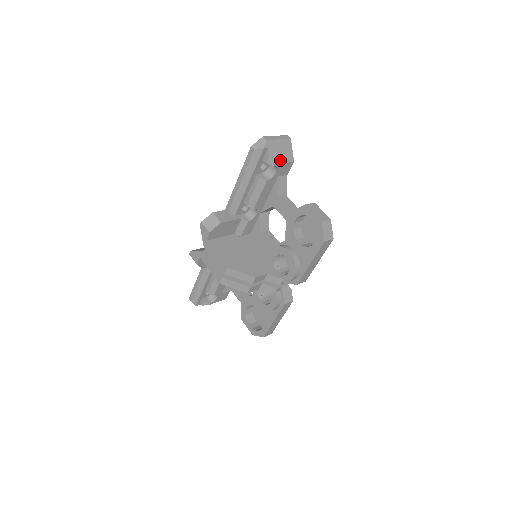
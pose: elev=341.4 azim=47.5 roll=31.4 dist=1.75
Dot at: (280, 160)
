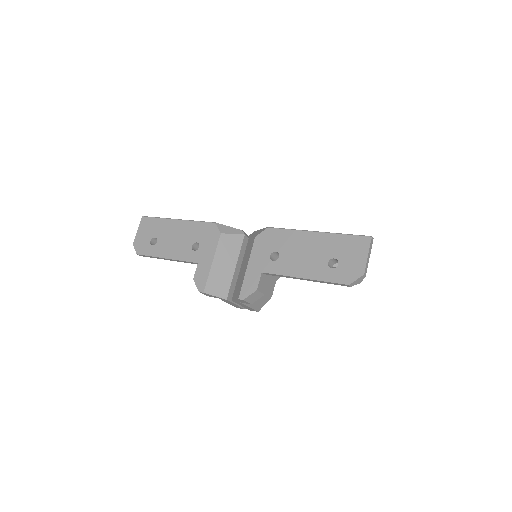
Dot at: occluded
